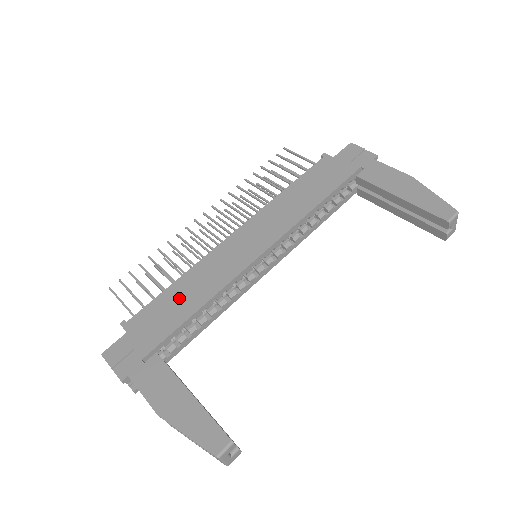
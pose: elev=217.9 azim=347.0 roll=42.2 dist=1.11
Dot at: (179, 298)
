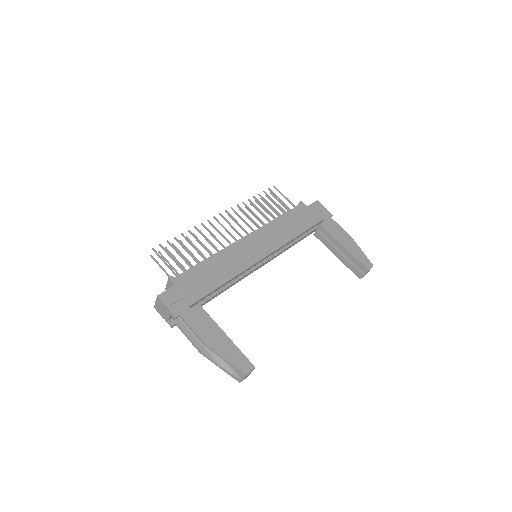
Dot at: (212, 271)
